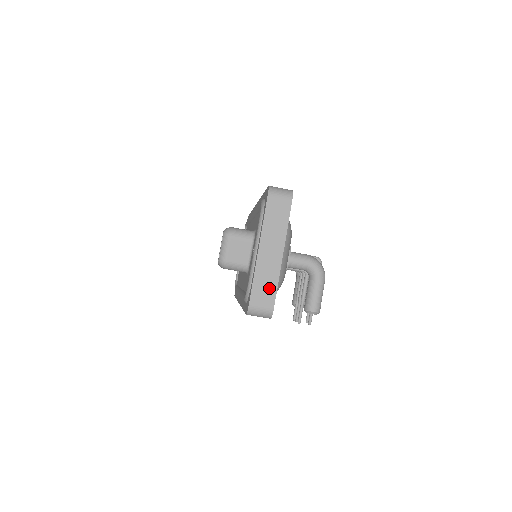
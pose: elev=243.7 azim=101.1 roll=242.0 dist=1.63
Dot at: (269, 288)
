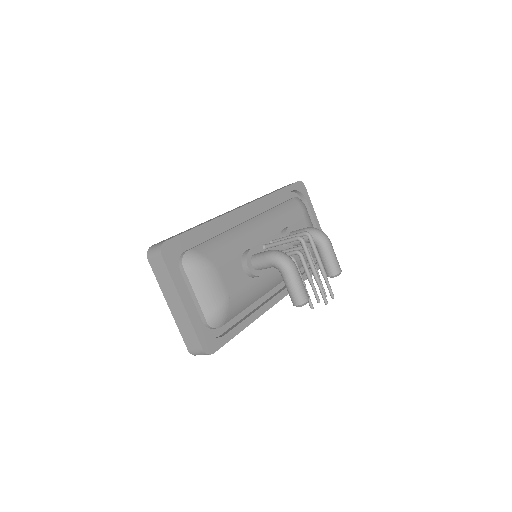
Dot at: (191, 334)
